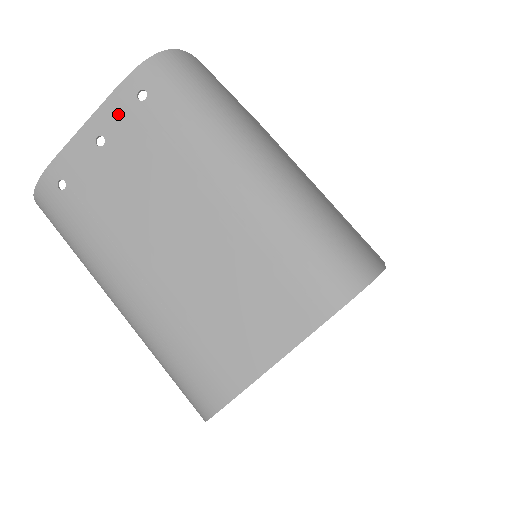
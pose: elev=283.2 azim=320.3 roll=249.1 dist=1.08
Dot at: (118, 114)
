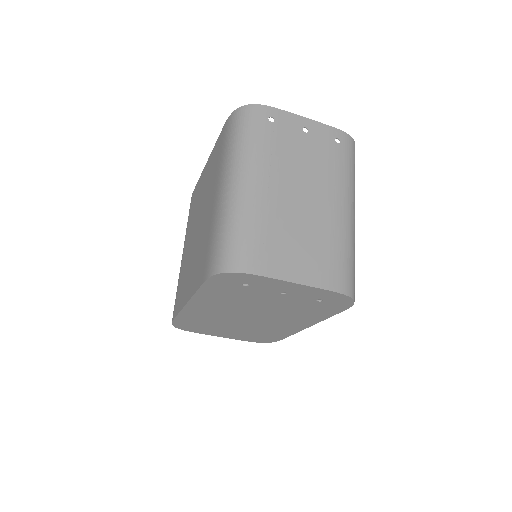
Dot at: (323, 133)
